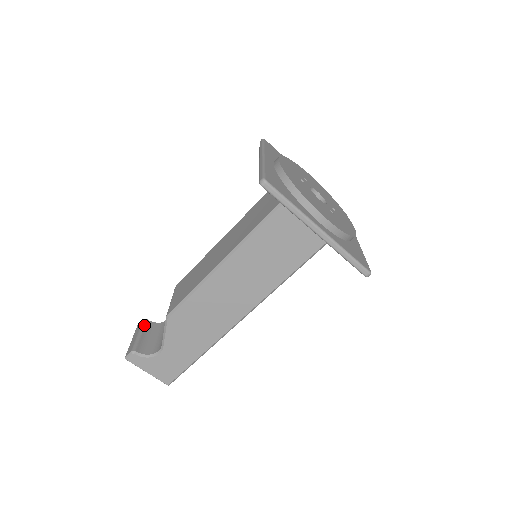
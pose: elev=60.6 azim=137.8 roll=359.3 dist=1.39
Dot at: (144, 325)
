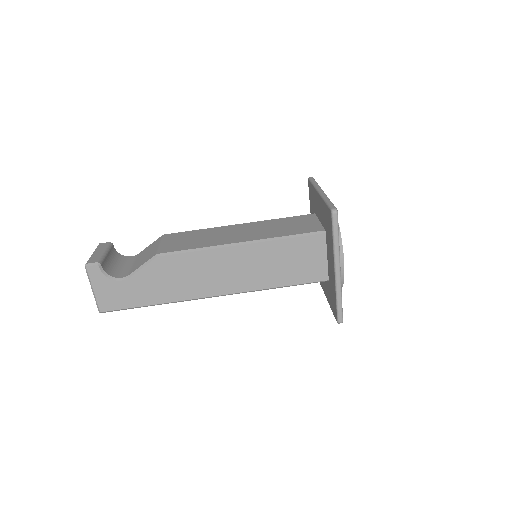
Dot at: (110, 247)
